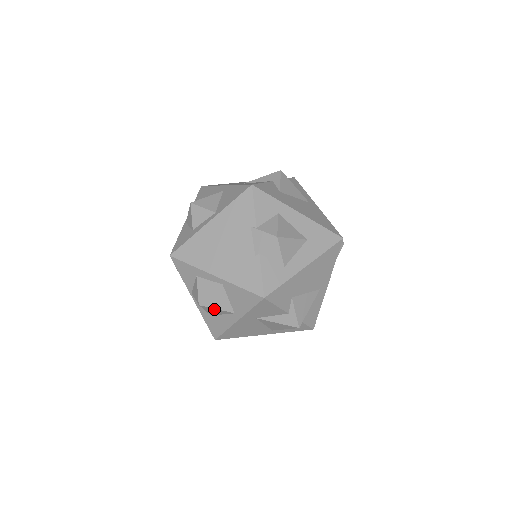
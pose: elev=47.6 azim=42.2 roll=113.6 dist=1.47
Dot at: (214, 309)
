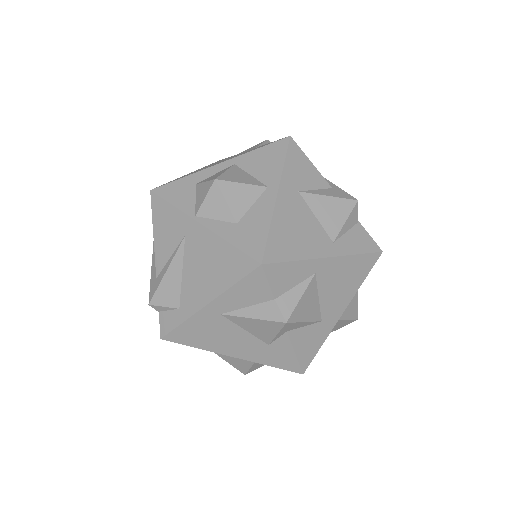
Dot at: (238, 186)
